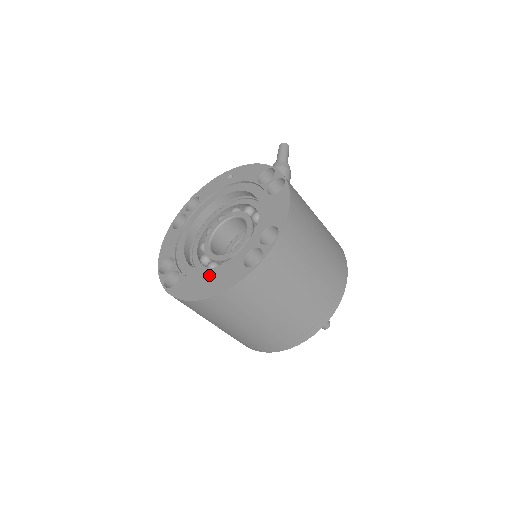
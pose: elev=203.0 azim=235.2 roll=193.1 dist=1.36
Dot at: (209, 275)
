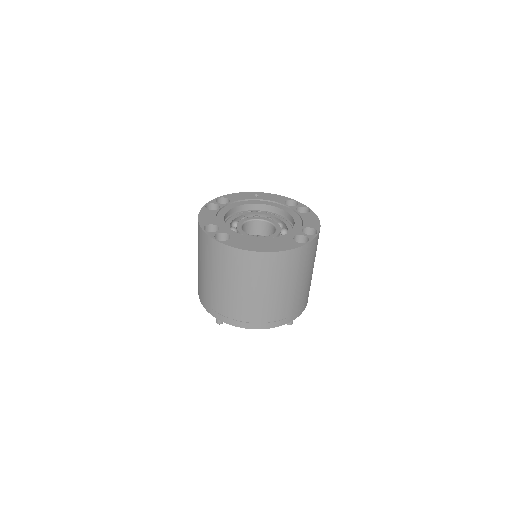
Dot at: (262, 241)
